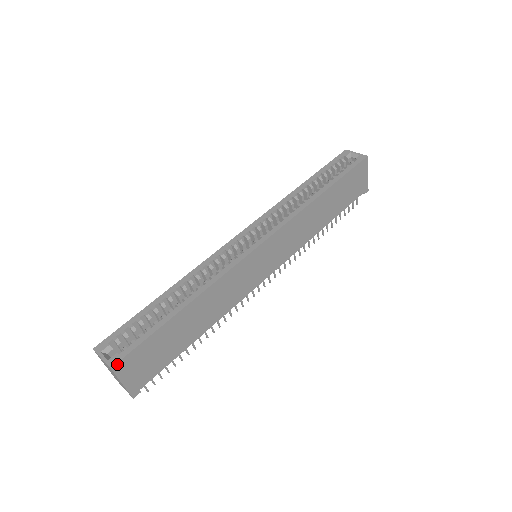
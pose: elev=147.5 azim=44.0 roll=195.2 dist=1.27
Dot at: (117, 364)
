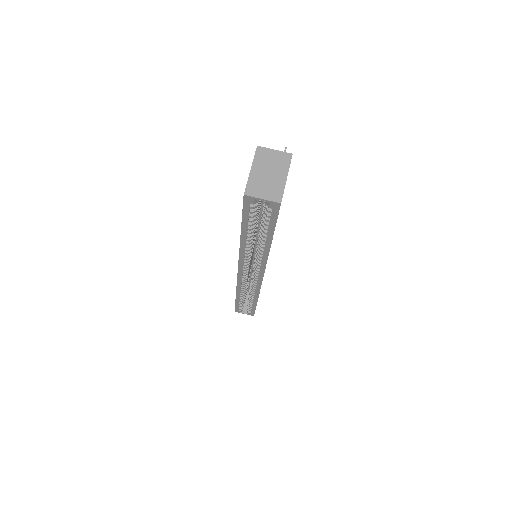
Dot at: occluded
